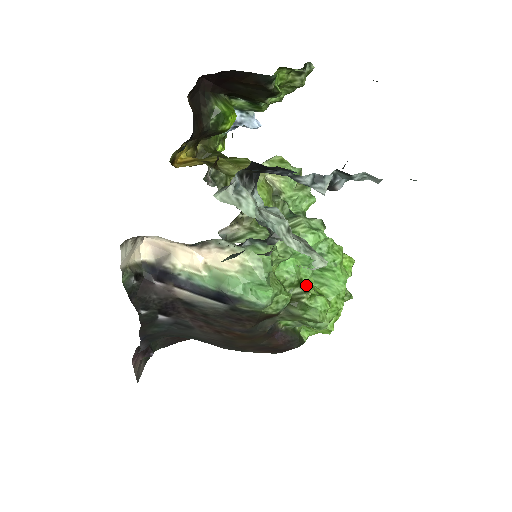
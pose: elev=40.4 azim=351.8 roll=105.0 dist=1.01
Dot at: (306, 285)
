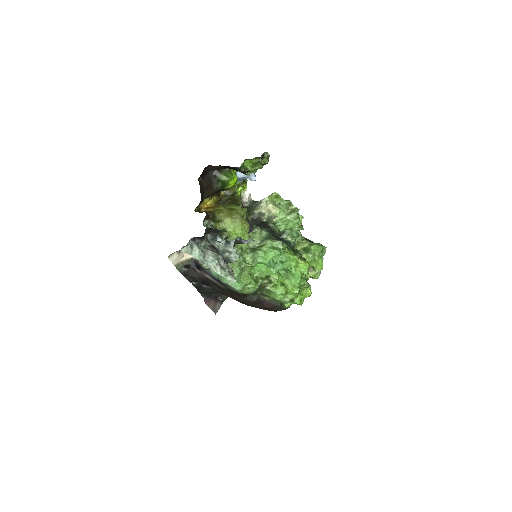
Dot at: (272, 279)
